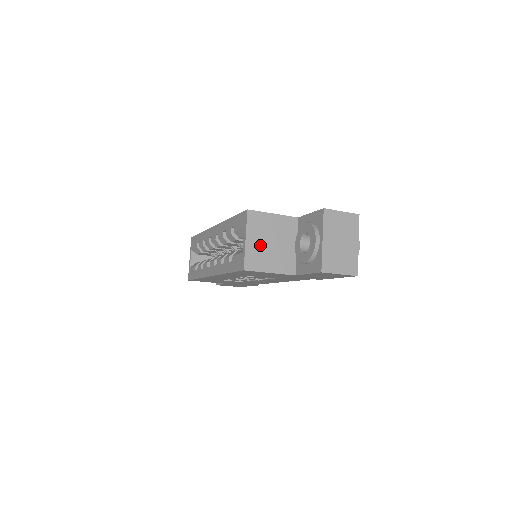
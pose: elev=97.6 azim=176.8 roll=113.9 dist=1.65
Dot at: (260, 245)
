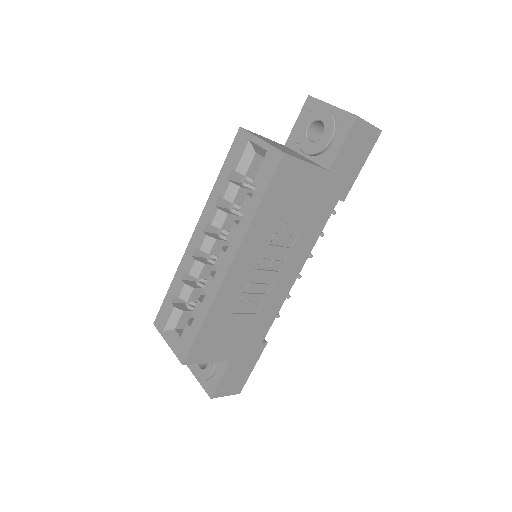
Dot at: (277, 146)
